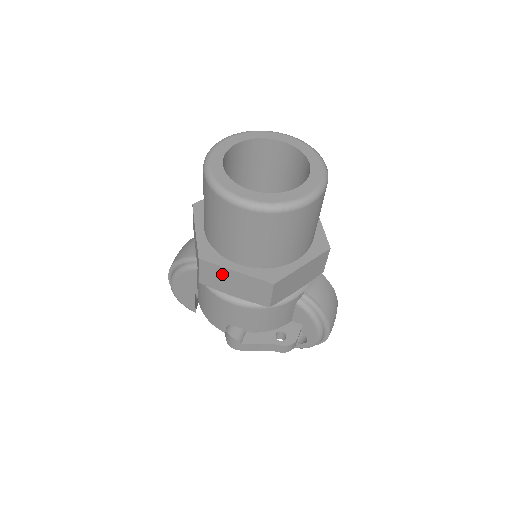
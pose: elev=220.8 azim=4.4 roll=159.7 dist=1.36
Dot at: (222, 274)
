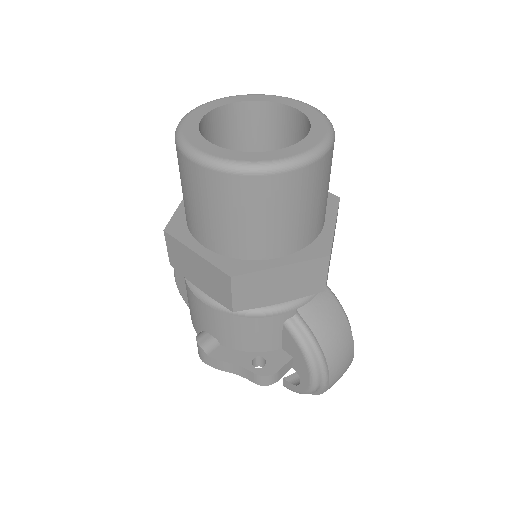
Dot at: (185, 255)
